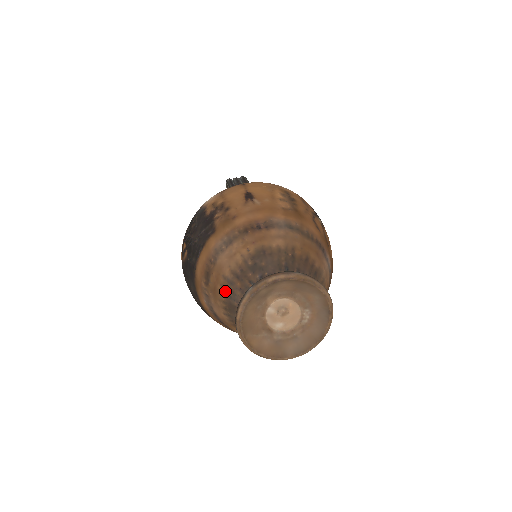
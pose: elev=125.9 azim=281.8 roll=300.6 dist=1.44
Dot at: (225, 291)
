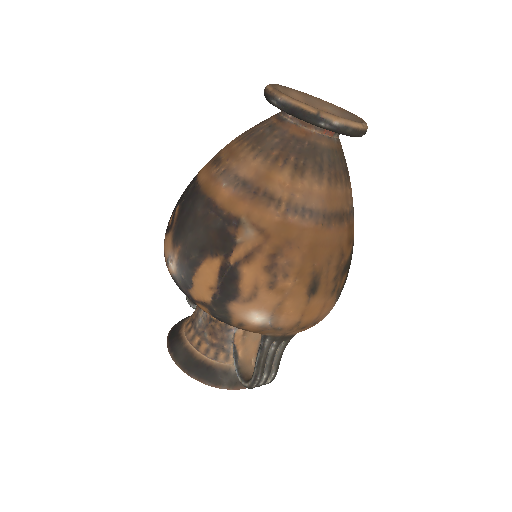
Dot at: (243, 139)
